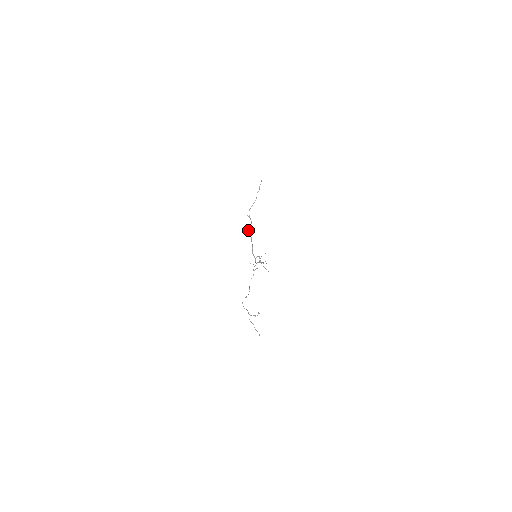
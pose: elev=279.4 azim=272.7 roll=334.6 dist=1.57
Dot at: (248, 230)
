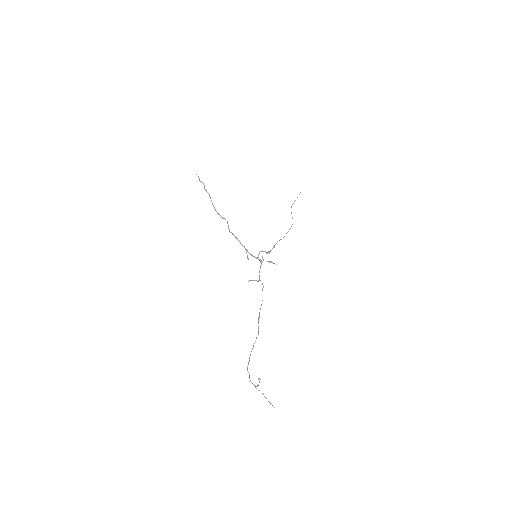
Dot at: occluded
